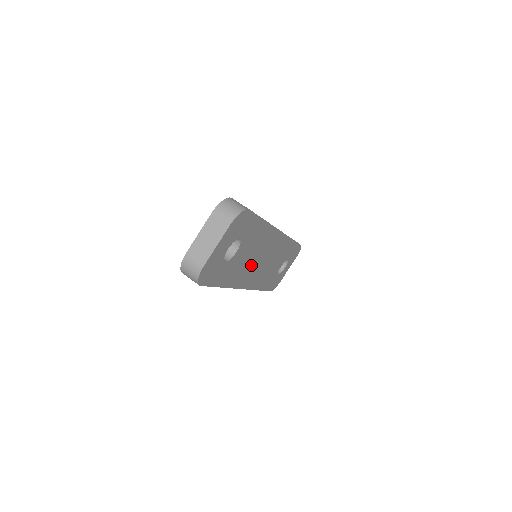
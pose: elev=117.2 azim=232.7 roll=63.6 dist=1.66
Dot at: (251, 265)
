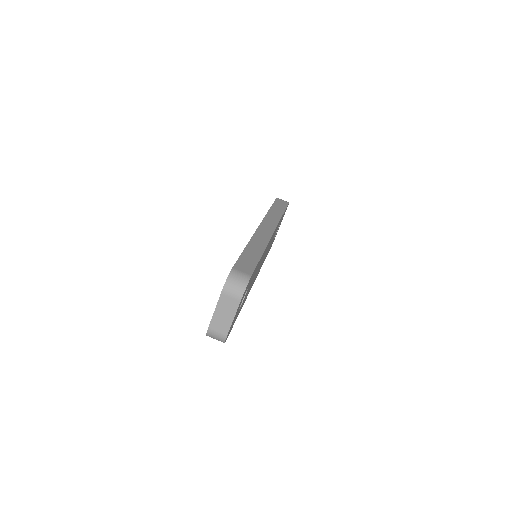
Dot at: occluded
